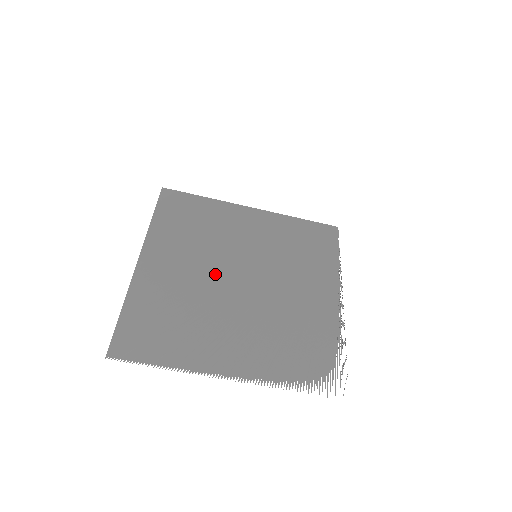
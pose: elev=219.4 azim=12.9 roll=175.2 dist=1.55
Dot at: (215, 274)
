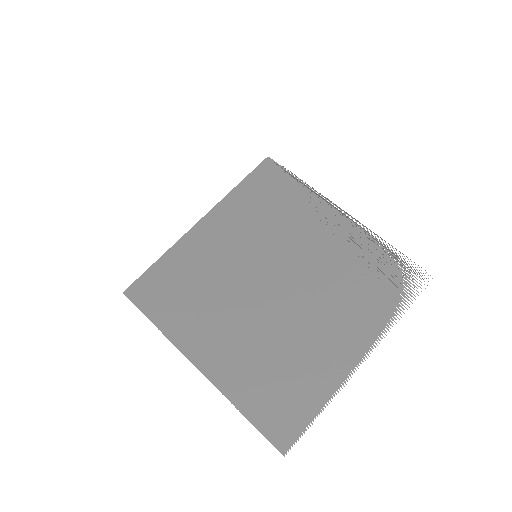
Dot at: (254, 307)
